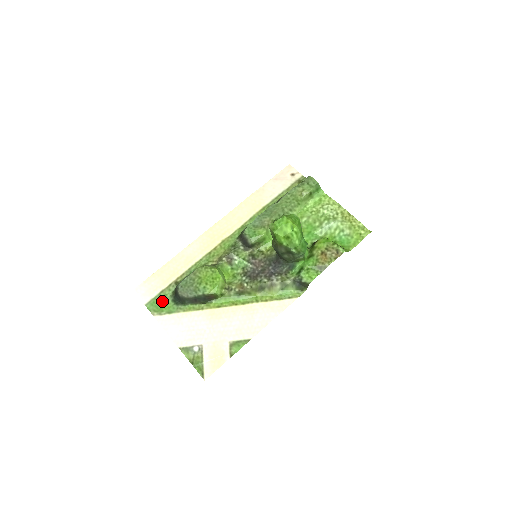
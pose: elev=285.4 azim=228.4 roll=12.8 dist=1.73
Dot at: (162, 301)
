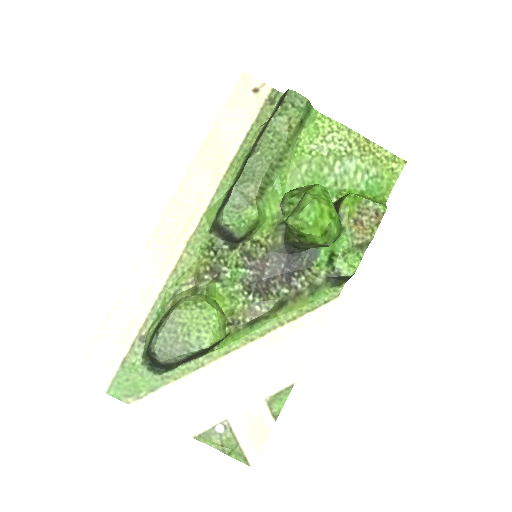
Dot at: (132, 376)
